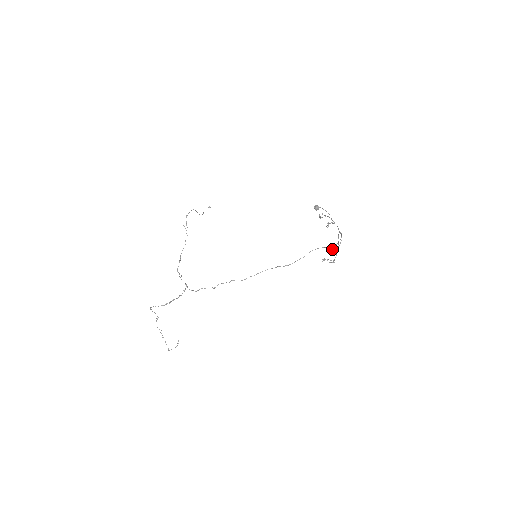
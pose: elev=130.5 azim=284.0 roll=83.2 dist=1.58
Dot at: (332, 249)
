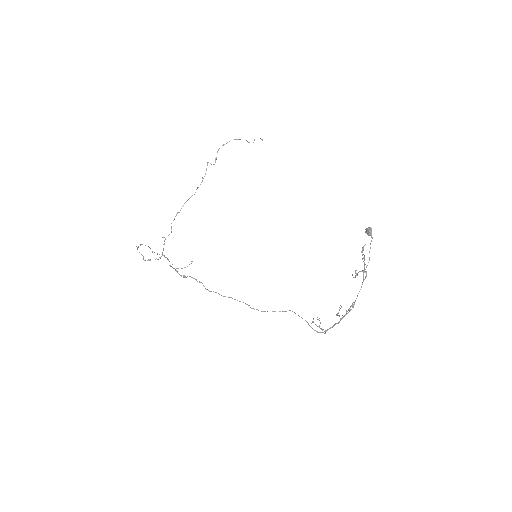
Dot at: (339, 310)
